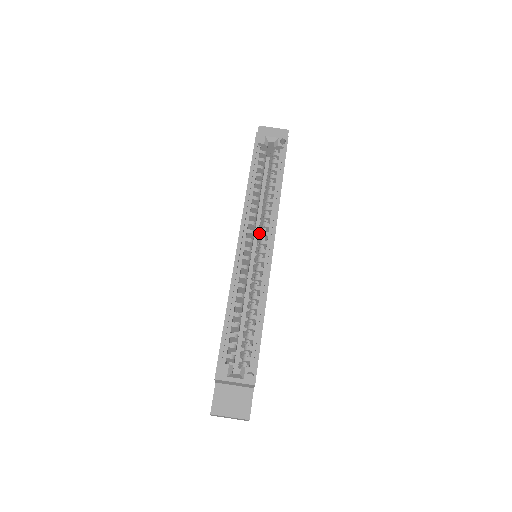
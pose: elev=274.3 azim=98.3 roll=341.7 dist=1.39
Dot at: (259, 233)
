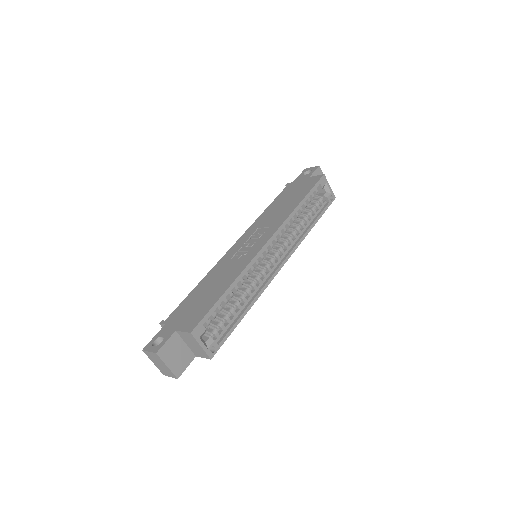
Dot at: (276, 245)
